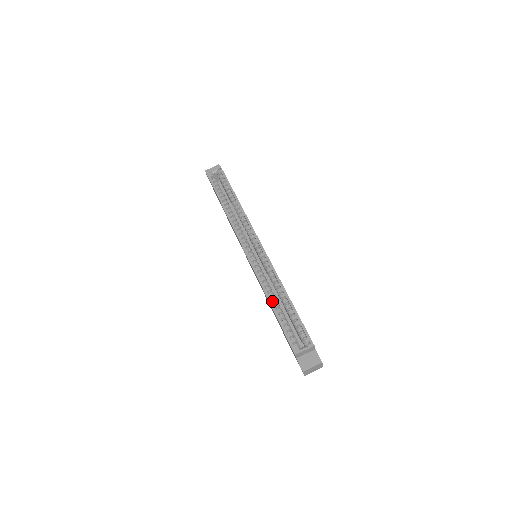
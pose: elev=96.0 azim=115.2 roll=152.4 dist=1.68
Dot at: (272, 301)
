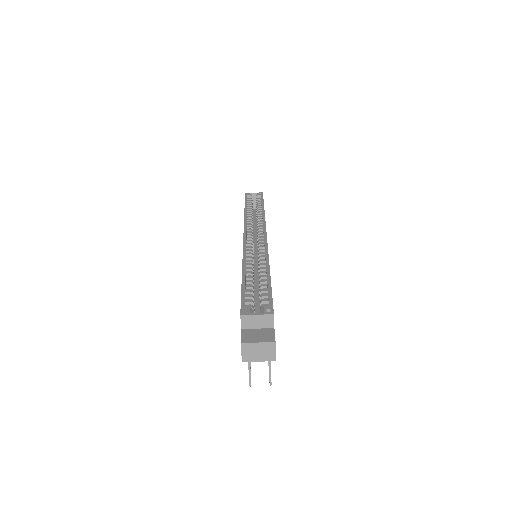
Dot at: (246, 272)
